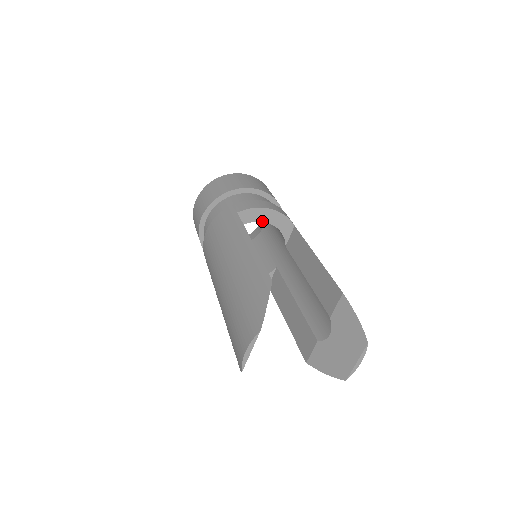
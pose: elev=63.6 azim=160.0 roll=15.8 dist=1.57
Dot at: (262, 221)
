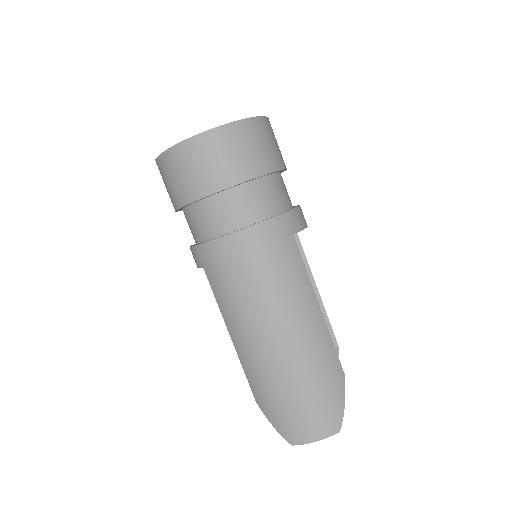
Dot at: occluded
